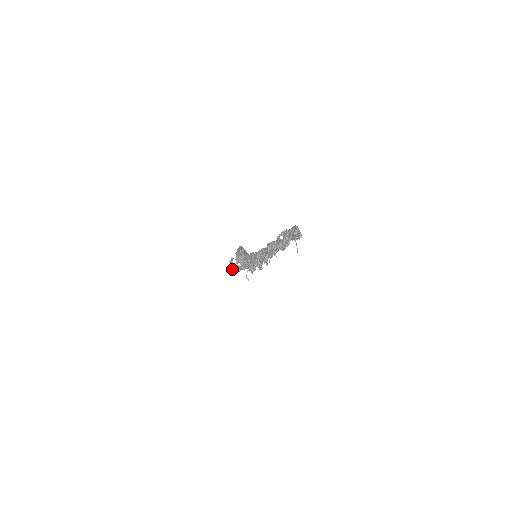
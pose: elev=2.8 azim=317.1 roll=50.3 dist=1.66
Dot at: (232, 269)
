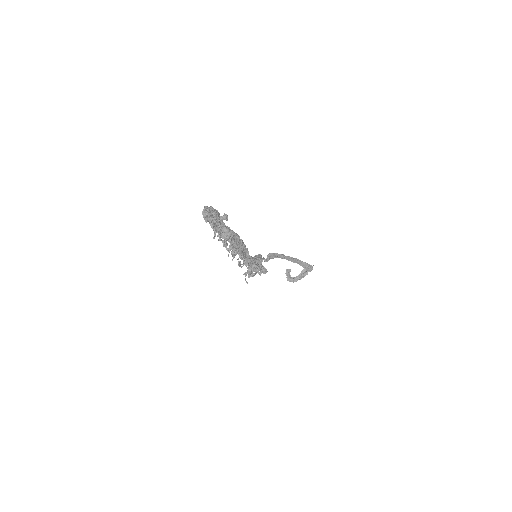
Dot at: (289, 280)
